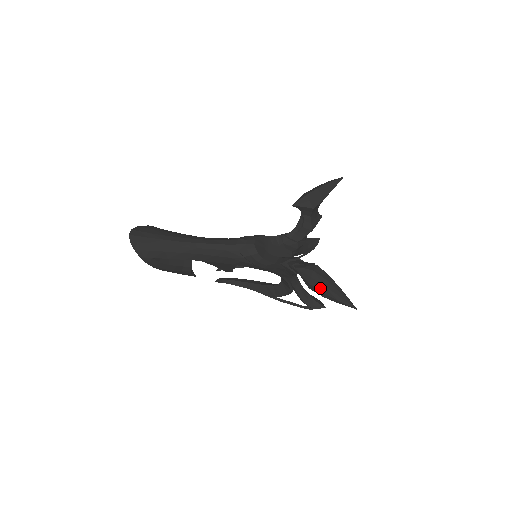
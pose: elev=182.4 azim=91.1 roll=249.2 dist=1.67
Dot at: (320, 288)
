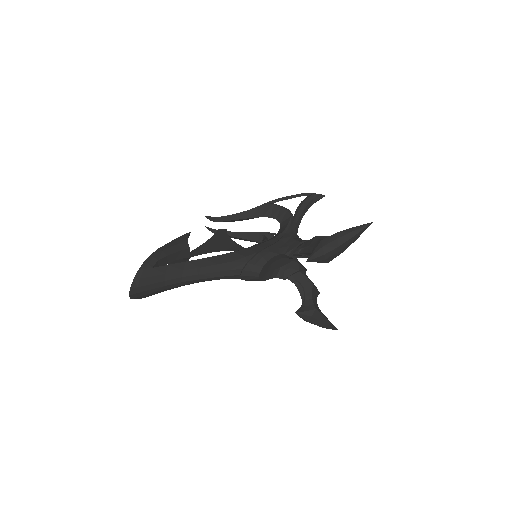
Dot at: occluded
